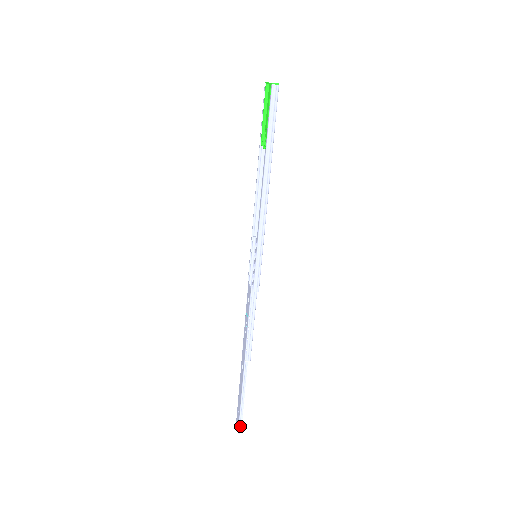
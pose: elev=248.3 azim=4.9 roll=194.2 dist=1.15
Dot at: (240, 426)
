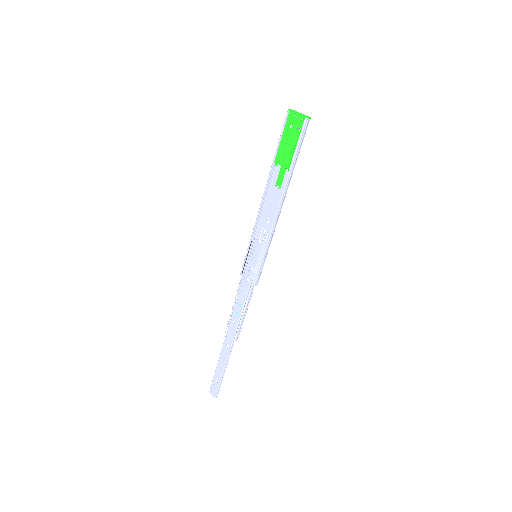
Dot at: (218, 392)
